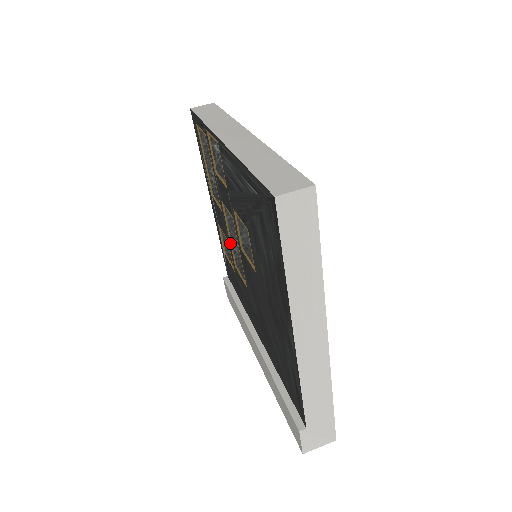
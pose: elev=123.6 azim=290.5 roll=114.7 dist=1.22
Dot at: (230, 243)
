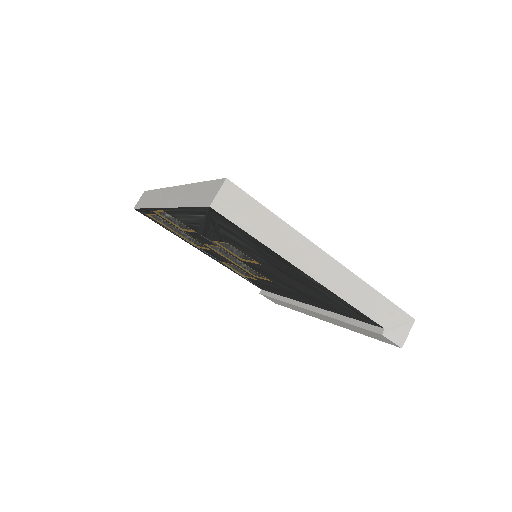
Dot at: (236, 265)
